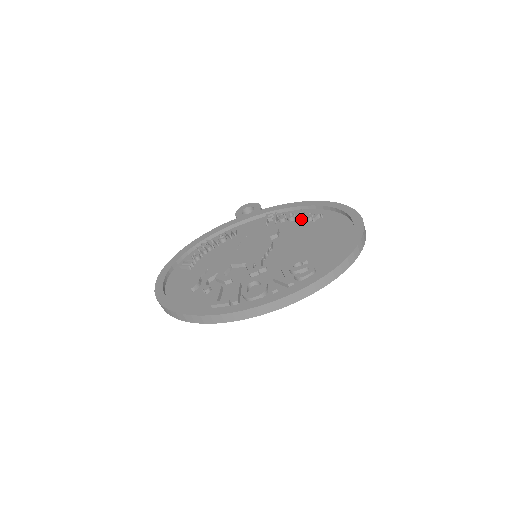
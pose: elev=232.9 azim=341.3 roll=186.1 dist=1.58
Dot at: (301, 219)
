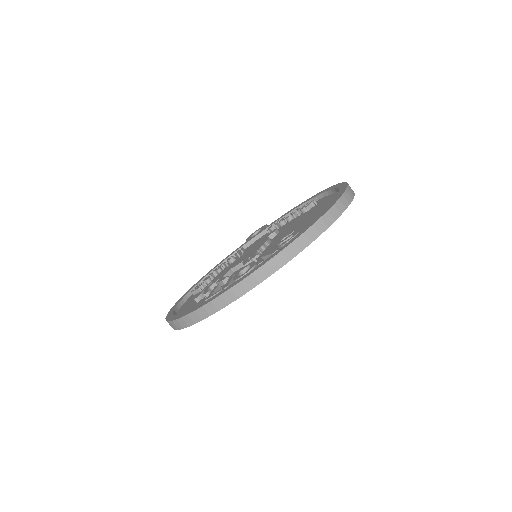
Dot at: (297, 214)
